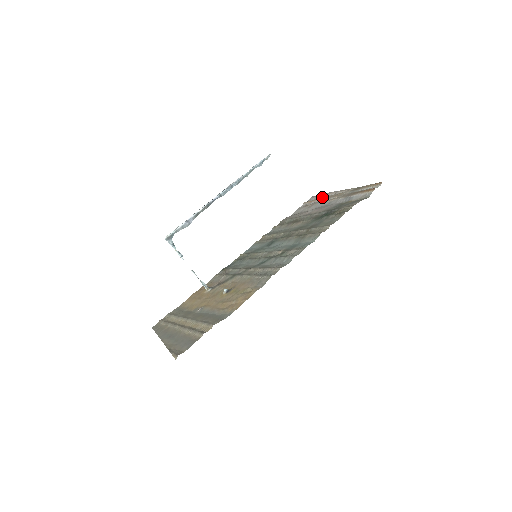
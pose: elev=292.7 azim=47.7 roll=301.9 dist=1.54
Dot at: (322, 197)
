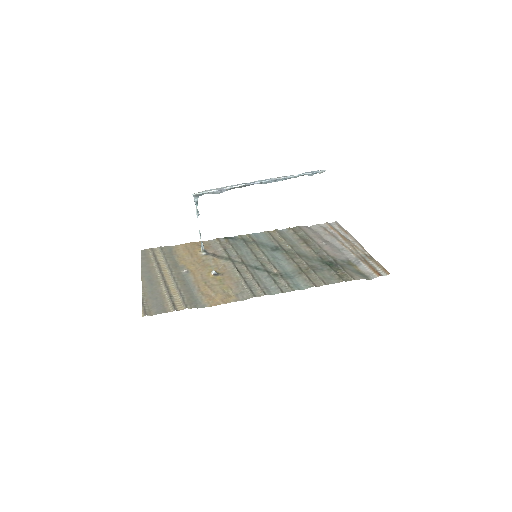
Dot at: (342, 233)
